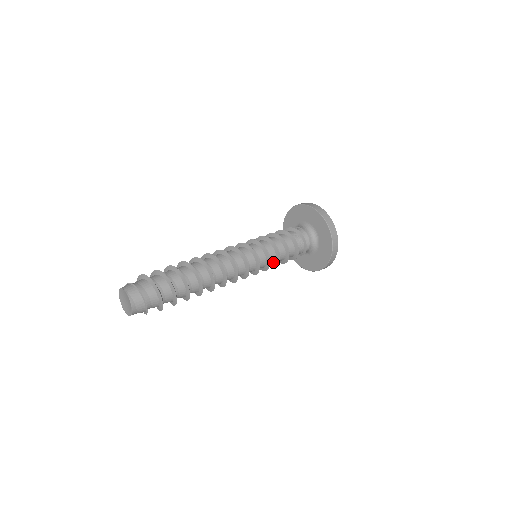
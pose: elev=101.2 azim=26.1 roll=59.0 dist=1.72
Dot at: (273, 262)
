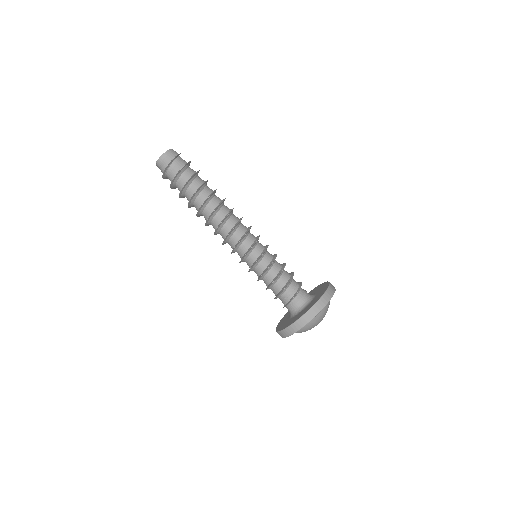
Dot at: (262, 270)
